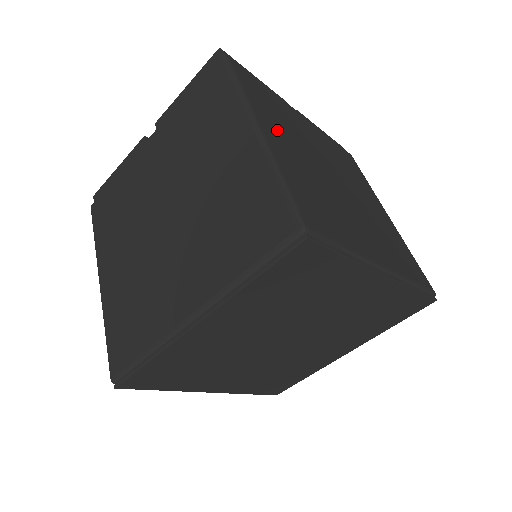
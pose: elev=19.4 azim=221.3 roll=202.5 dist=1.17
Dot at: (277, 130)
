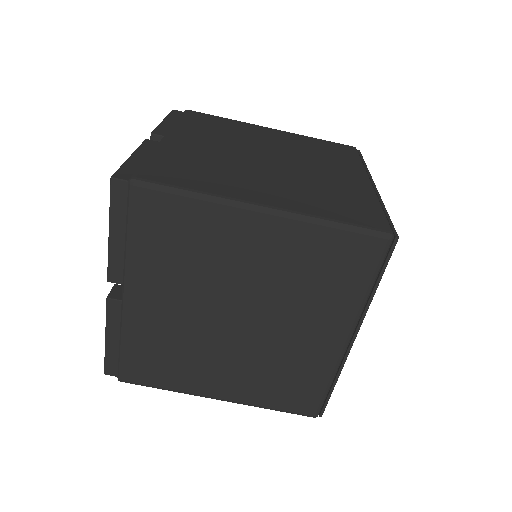
Dot at: (248, 187)
